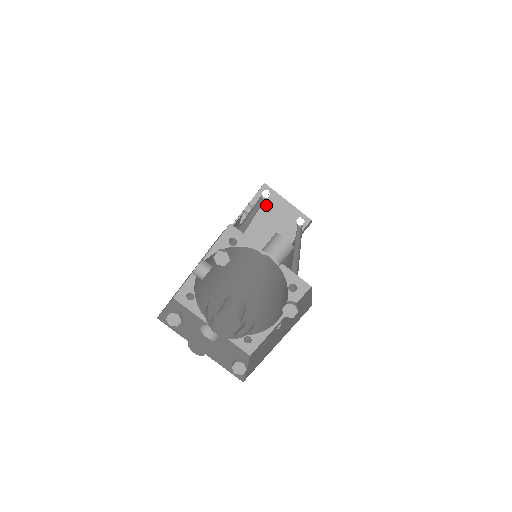
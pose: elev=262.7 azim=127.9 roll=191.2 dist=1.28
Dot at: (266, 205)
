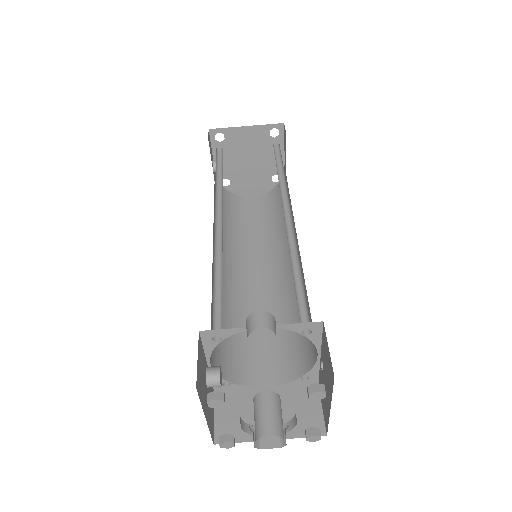
Dot at: (229, 146)
